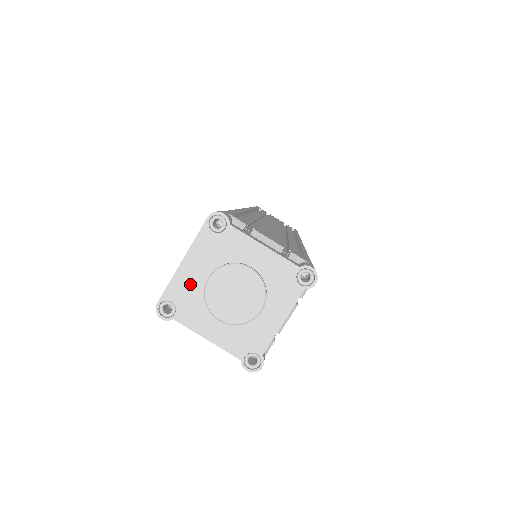
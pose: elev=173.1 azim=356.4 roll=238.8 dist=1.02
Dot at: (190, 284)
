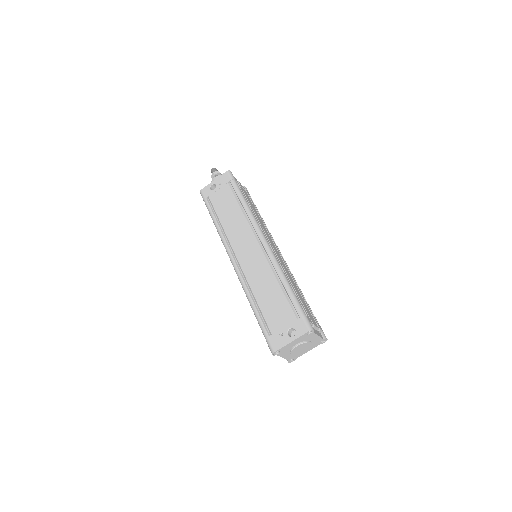
Dot at: (289, 347)
